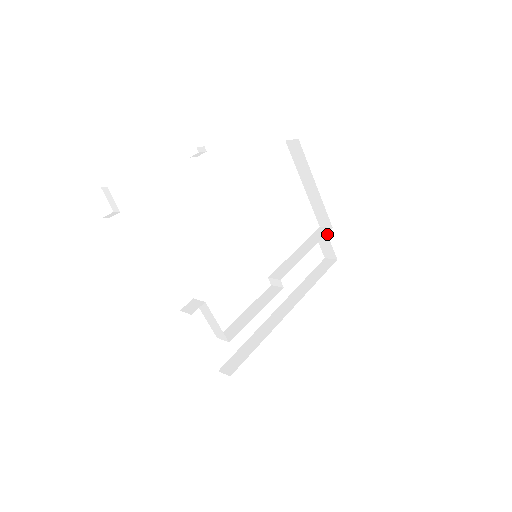
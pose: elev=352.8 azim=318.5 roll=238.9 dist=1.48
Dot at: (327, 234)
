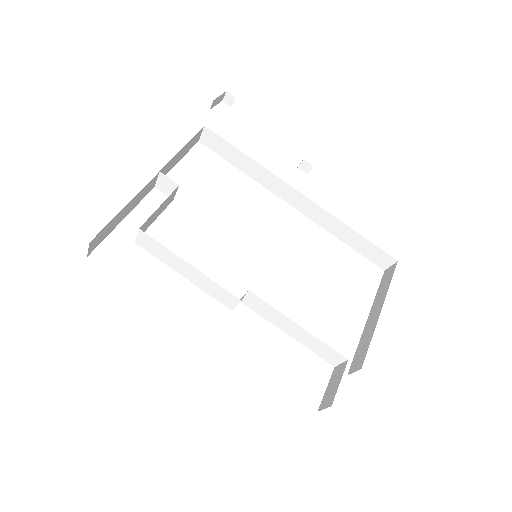
Dot at: occluded
